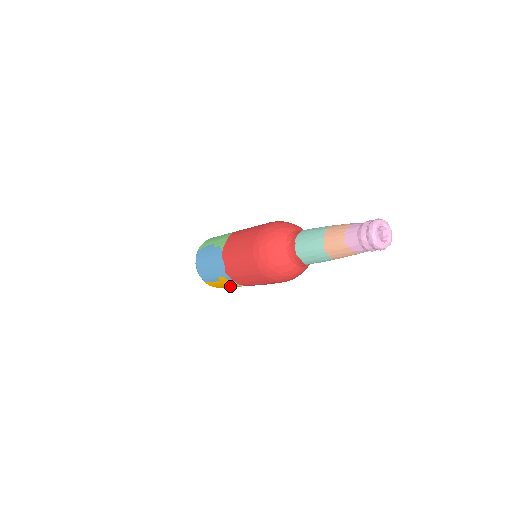
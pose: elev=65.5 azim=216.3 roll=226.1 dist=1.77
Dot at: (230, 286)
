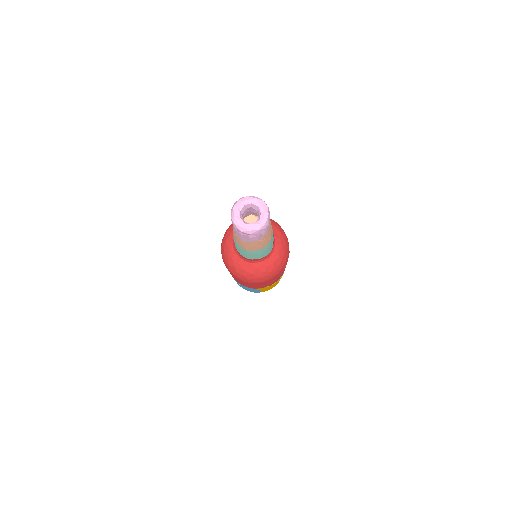
Dot at: occluded
